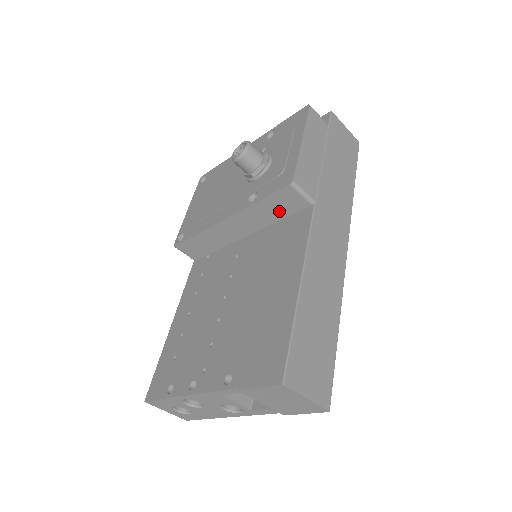
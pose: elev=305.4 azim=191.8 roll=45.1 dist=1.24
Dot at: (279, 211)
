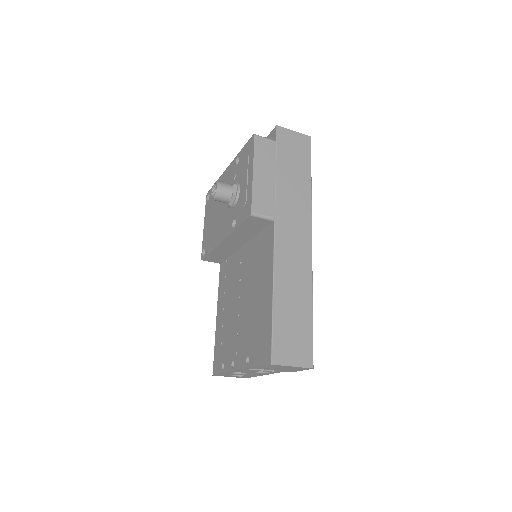
Dot at: (254, 229)
